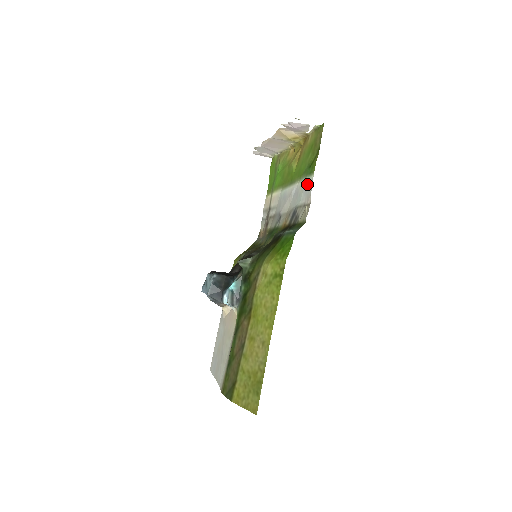
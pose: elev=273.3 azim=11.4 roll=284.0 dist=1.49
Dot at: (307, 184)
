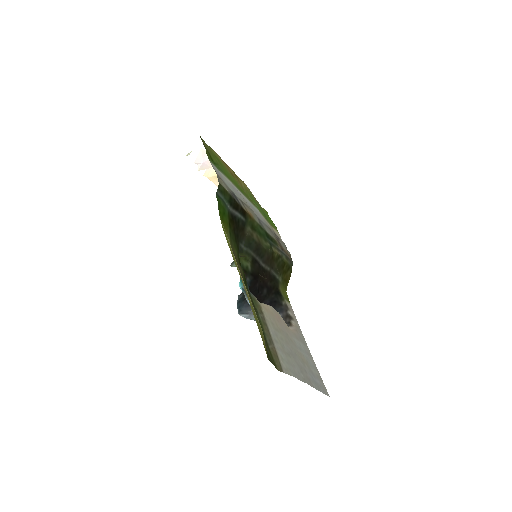
Dot at: occluded
